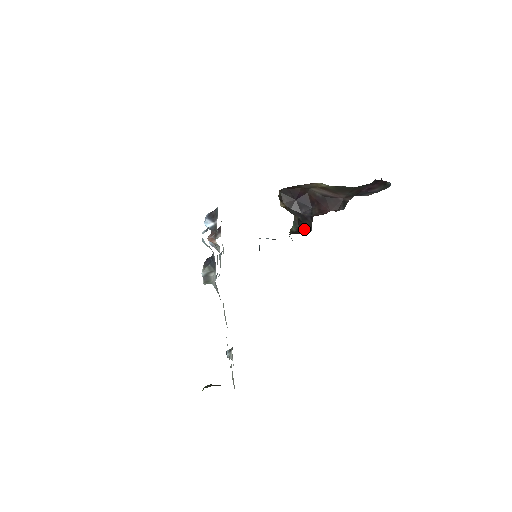
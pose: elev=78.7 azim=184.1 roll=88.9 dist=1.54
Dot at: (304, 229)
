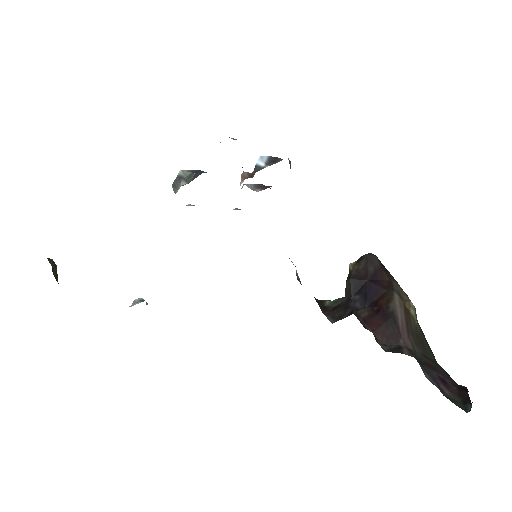
Dot at: (332, 313)
